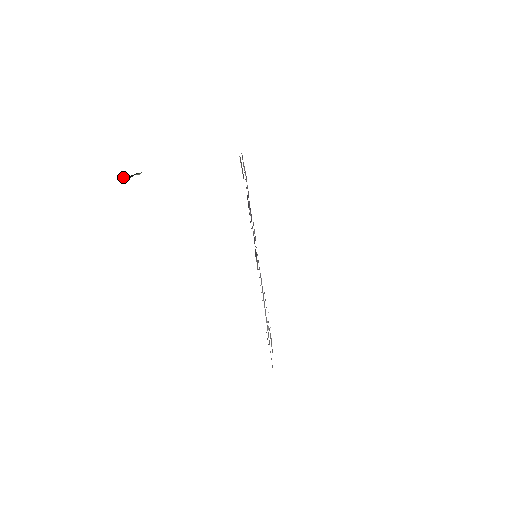
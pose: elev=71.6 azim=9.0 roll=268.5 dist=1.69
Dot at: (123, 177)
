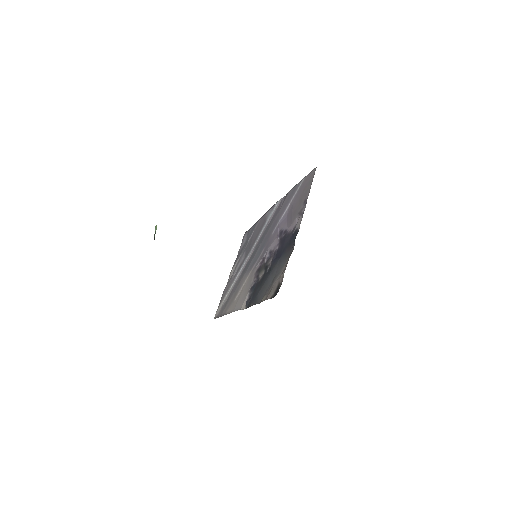
Dot at: occluded
